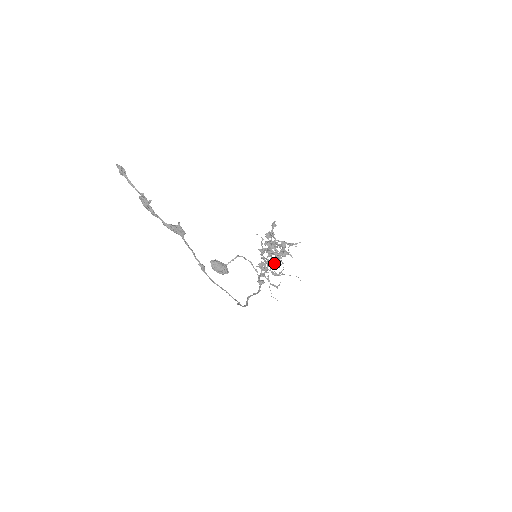
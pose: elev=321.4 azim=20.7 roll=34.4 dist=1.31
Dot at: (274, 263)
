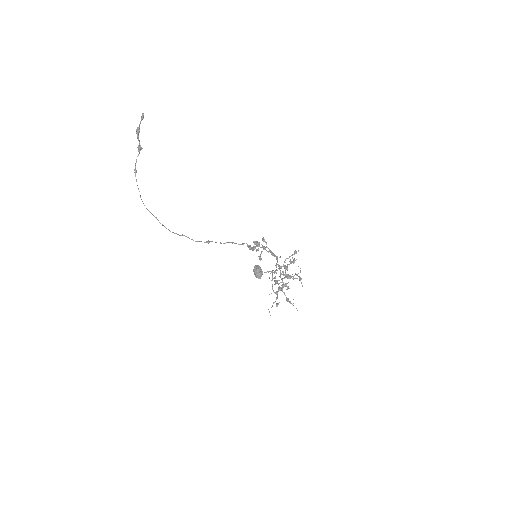
Dot at: (270, 273)
